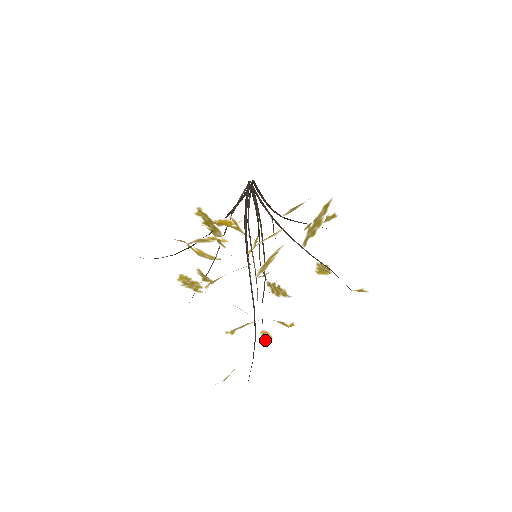
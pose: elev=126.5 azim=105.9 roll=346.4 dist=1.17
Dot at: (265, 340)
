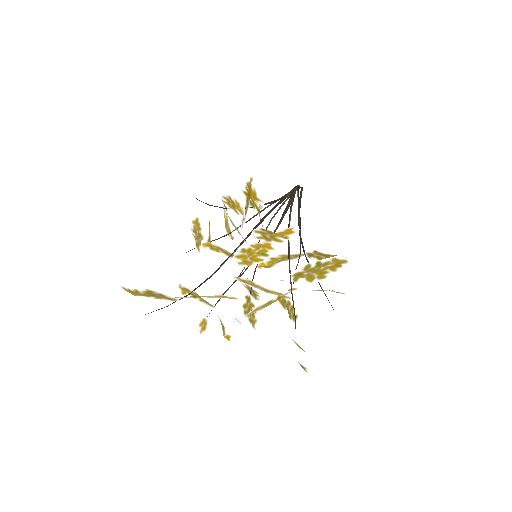
Dot at: (200, 329)
